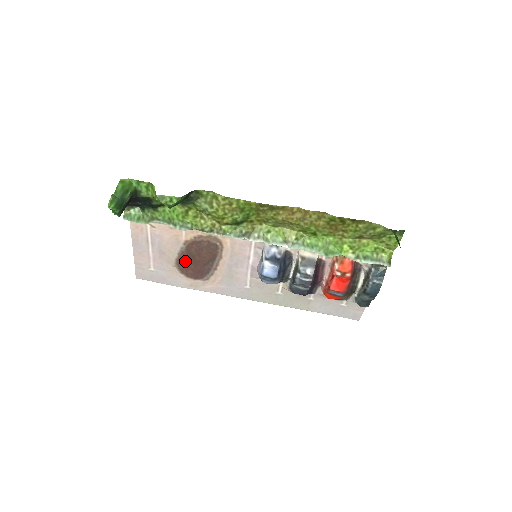
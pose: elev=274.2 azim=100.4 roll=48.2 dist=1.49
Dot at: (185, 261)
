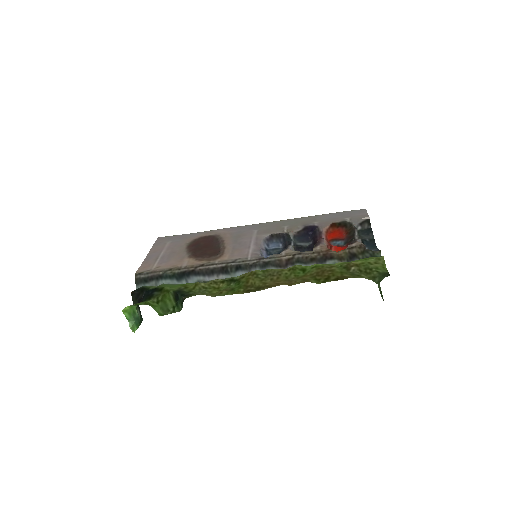
Dot at: (194, 246)
